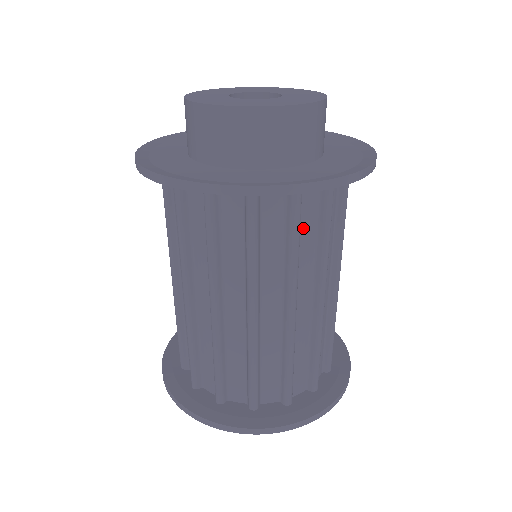
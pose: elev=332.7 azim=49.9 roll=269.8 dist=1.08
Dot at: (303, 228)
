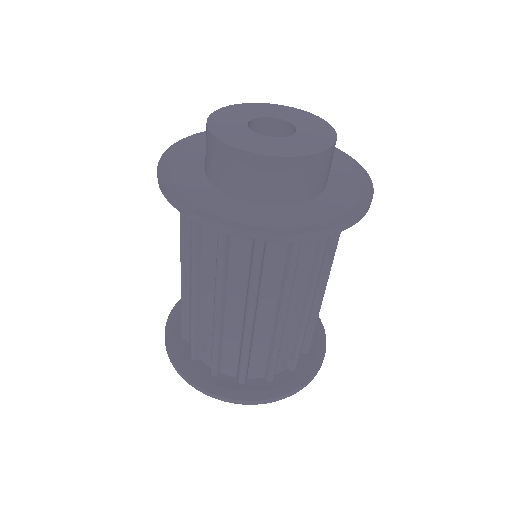
Dot at: (235, 253)
